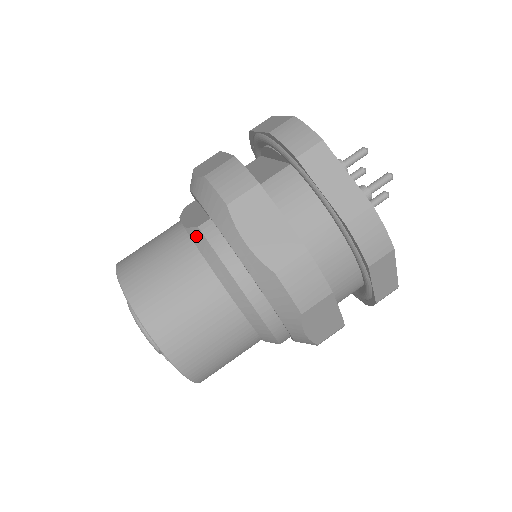
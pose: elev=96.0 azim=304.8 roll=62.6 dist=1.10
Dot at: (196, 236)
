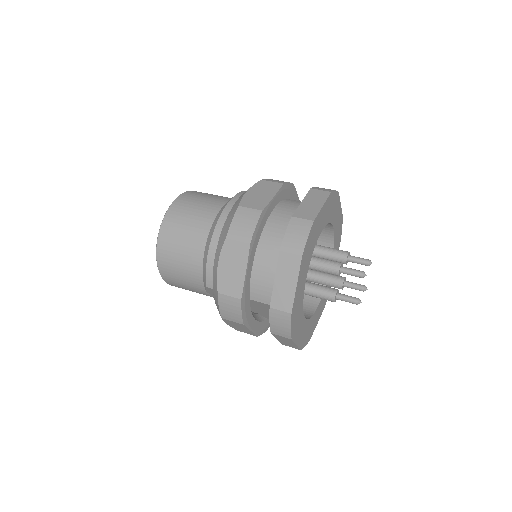
Dot at: occluded
